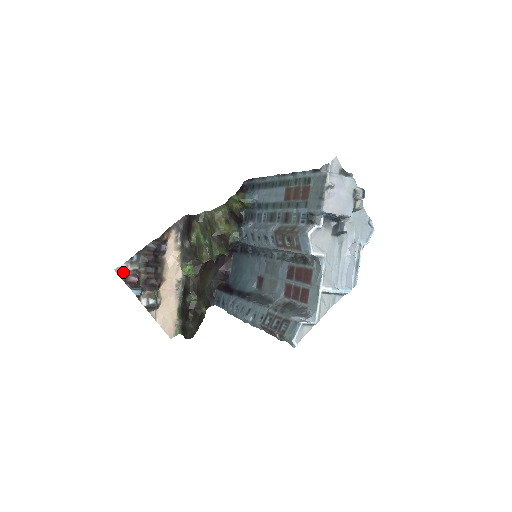
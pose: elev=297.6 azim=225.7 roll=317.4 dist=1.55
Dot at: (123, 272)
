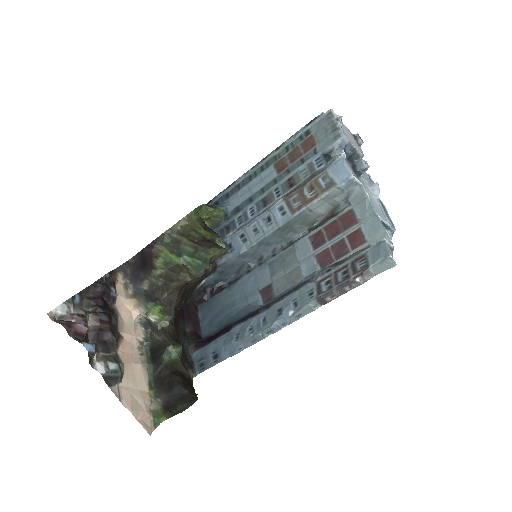
Dot at: (61, 318)
